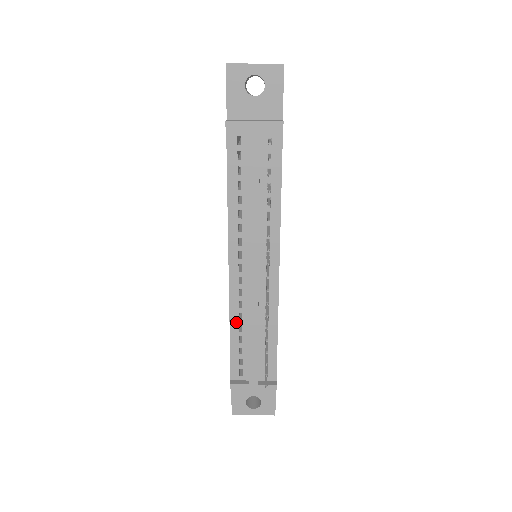
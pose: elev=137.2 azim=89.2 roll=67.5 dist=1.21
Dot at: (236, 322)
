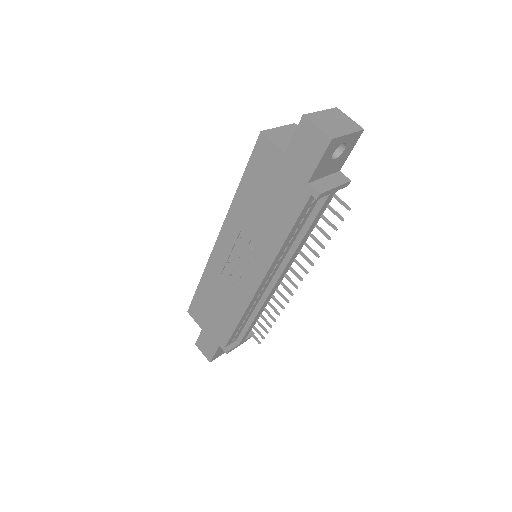
Dot at: (246, 314)
